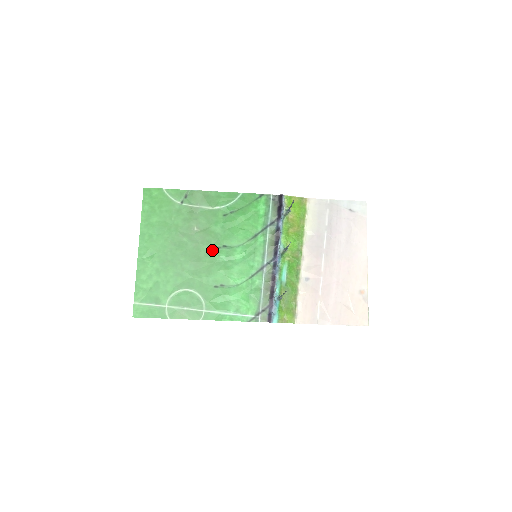
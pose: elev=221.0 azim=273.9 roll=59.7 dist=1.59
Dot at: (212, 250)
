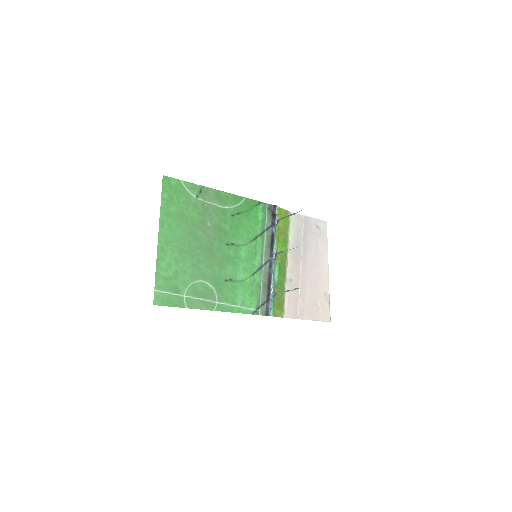
Dot at: (223, 246)
